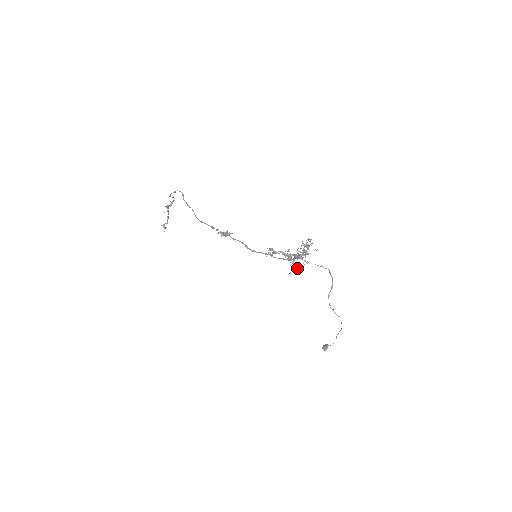
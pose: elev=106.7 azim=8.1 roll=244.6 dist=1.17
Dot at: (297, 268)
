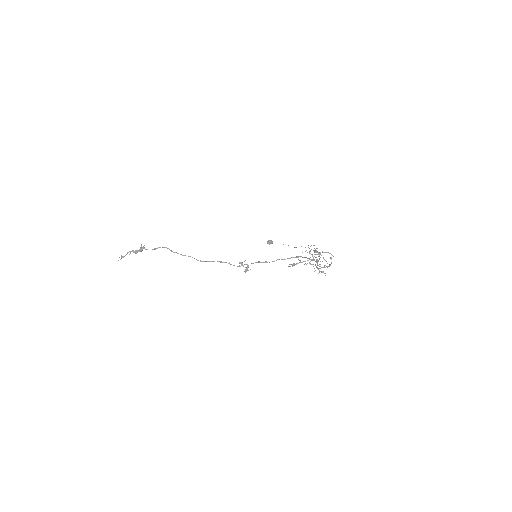
Dot at: occluded
